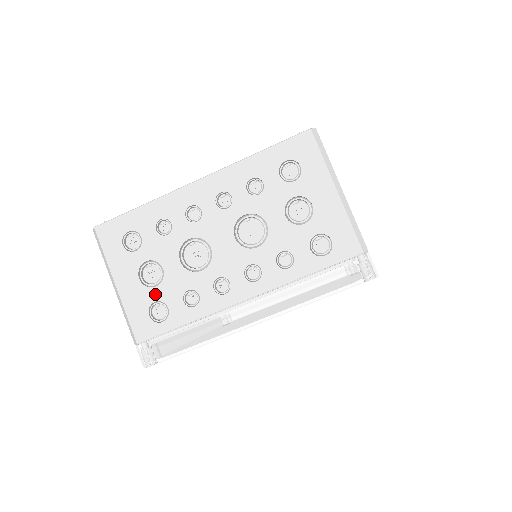
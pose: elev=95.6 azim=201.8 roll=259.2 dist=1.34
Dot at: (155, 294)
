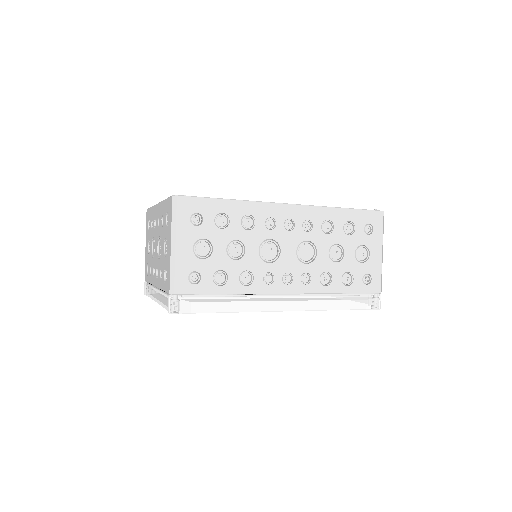
Dot at: (148, 259)
